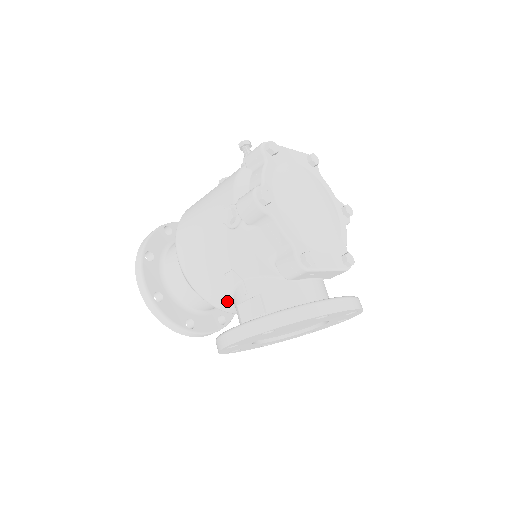
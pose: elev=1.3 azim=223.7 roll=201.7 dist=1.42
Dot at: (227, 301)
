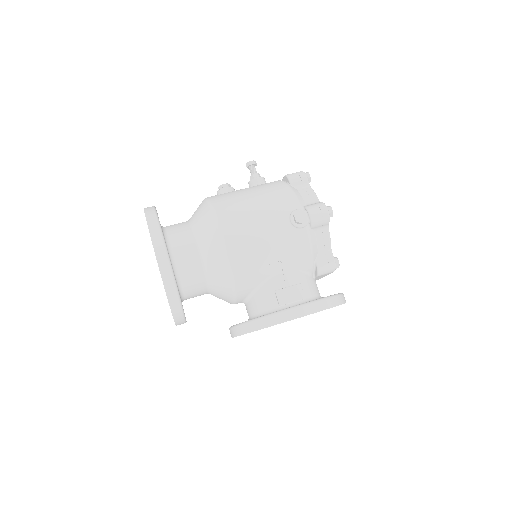
Dot at: (251, 288)
